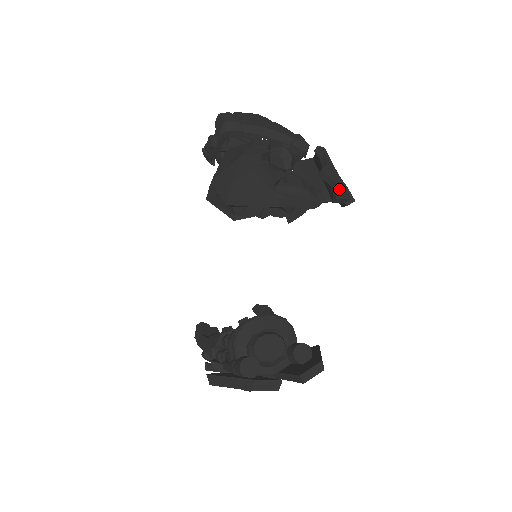
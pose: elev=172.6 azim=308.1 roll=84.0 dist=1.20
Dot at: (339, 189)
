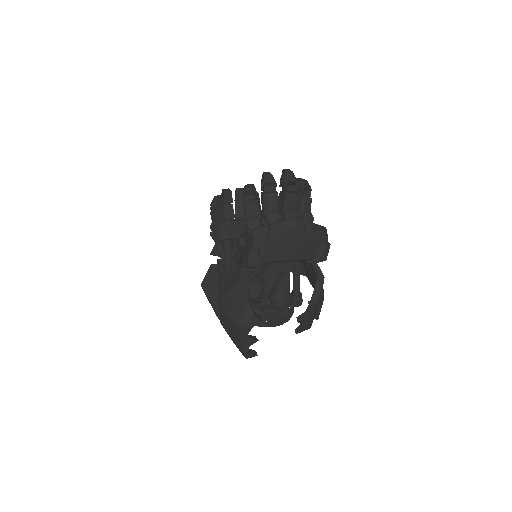
Dot at: (304, 328)
